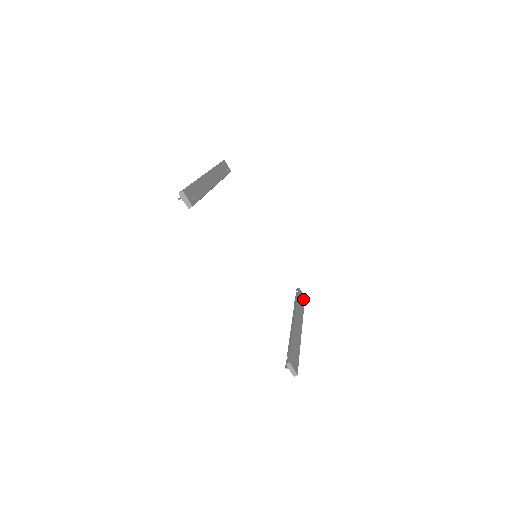
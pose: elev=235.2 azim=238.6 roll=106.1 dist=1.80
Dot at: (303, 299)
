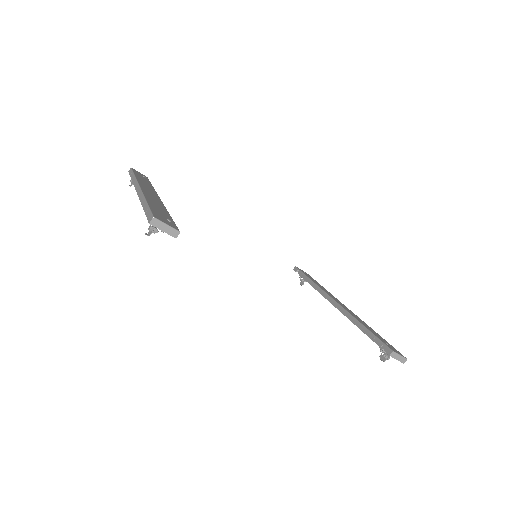
Dot at: (308, 275)
